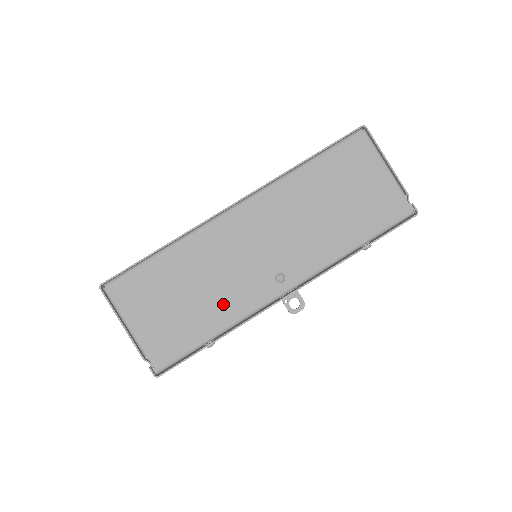
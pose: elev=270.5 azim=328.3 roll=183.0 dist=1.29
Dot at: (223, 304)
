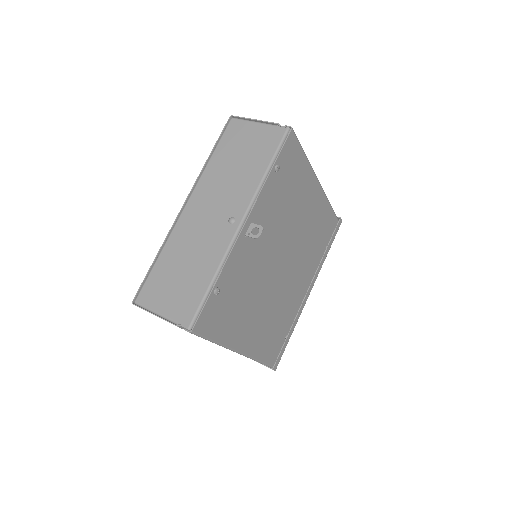
Dot at: (207, 260)
